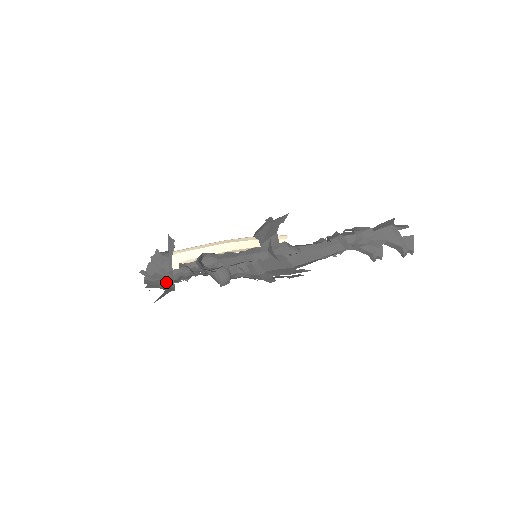
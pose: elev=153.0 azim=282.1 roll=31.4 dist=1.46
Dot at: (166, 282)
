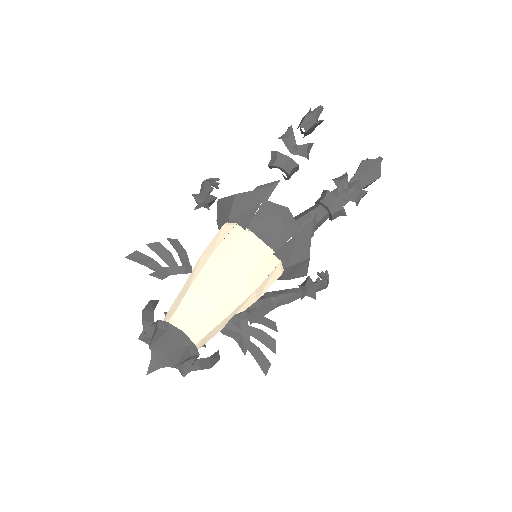
Dot at: (186, 370)
